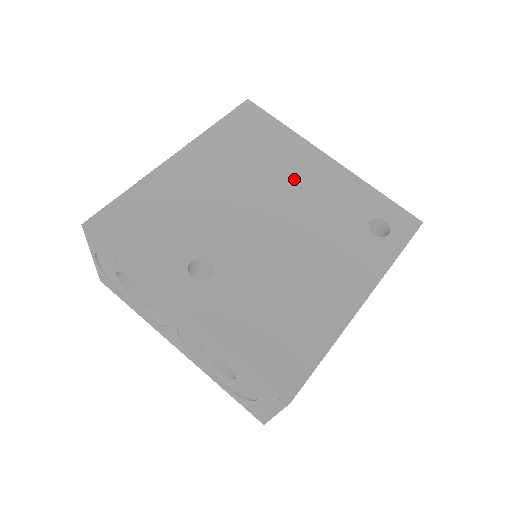
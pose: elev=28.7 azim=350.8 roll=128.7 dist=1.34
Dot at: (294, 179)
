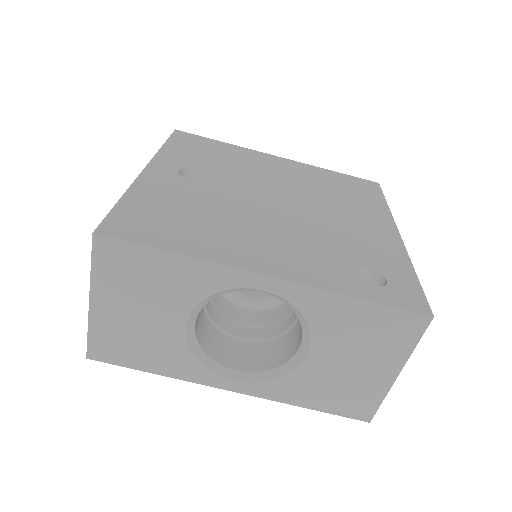
Dot at: (342, 213)
